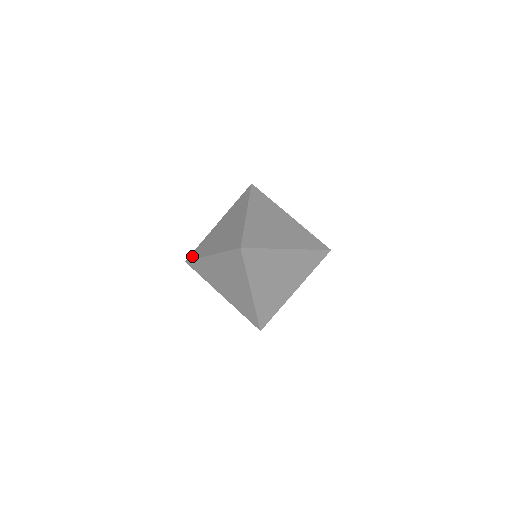
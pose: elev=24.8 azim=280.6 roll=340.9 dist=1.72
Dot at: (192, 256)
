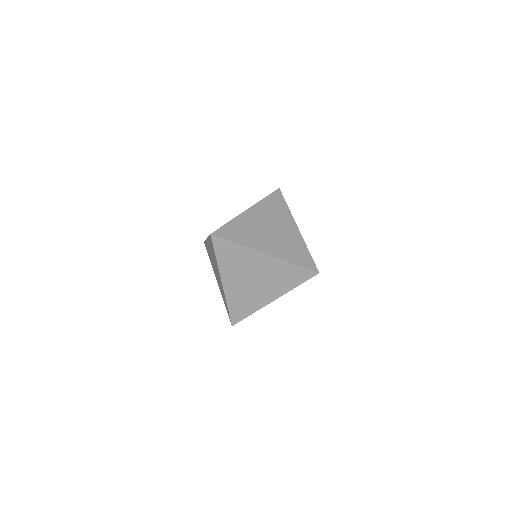
Dot at: (206, 249)
